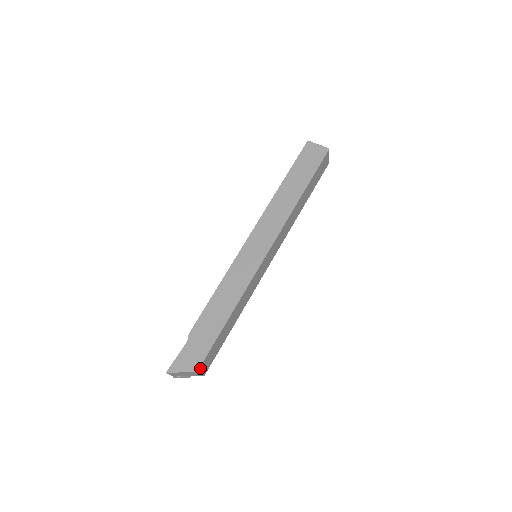
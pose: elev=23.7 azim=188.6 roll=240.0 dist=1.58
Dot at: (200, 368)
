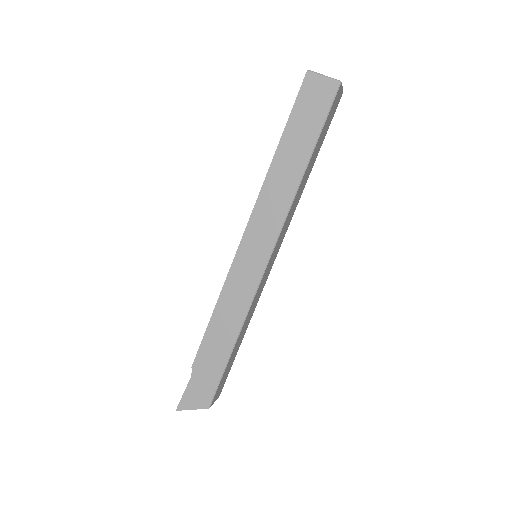
Dot at: (212, 403)
